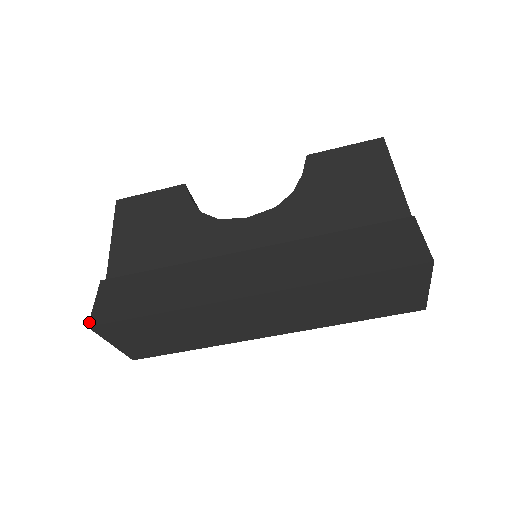
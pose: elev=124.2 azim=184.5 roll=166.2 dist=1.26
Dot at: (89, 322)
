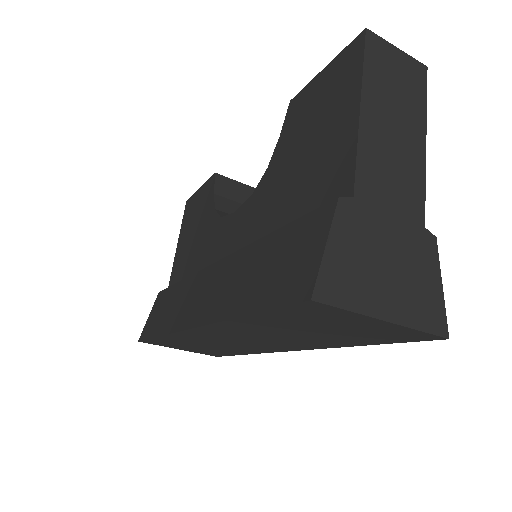
Dot at: (140, 337)
